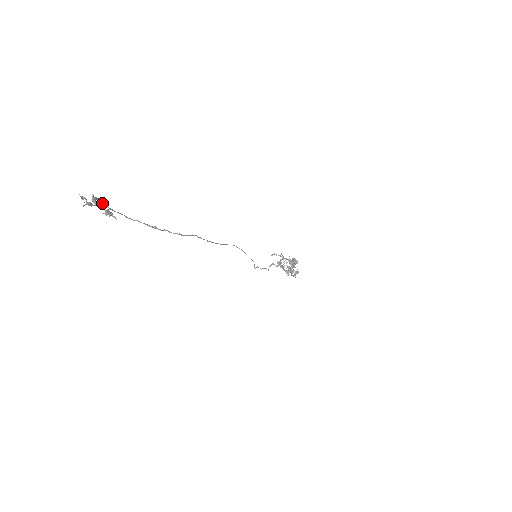
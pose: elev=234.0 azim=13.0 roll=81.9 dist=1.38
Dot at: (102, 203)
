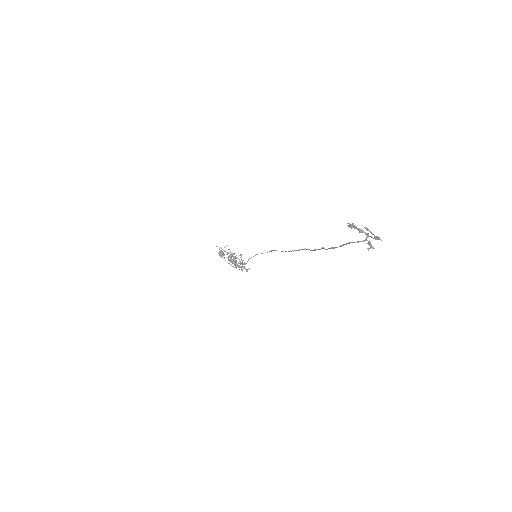
Dot at: (367, 235)
